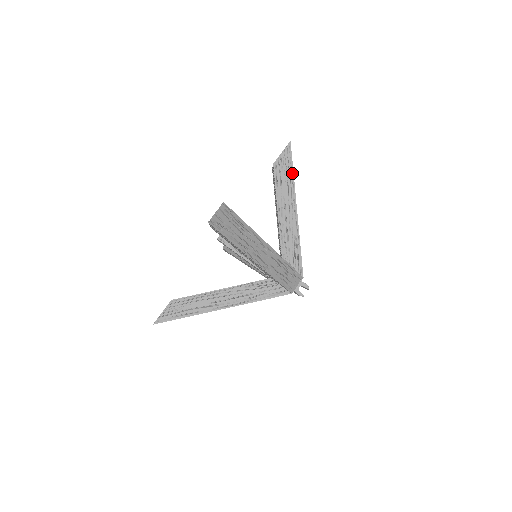
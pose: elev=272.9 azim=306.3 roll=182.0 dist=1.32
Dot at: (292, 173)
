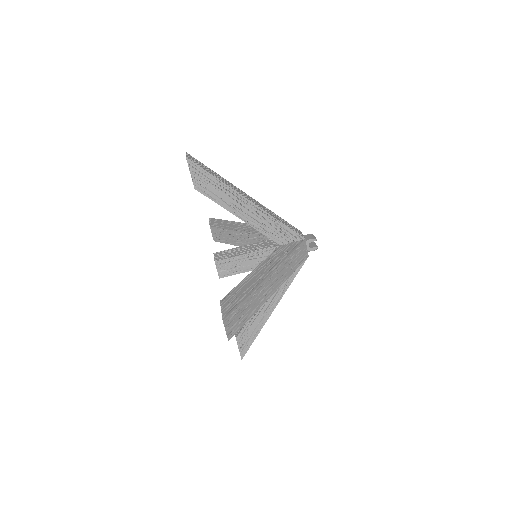
Dot at: (216, 180)
